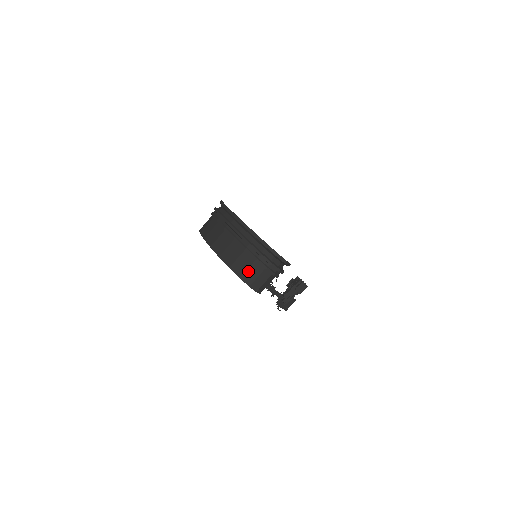
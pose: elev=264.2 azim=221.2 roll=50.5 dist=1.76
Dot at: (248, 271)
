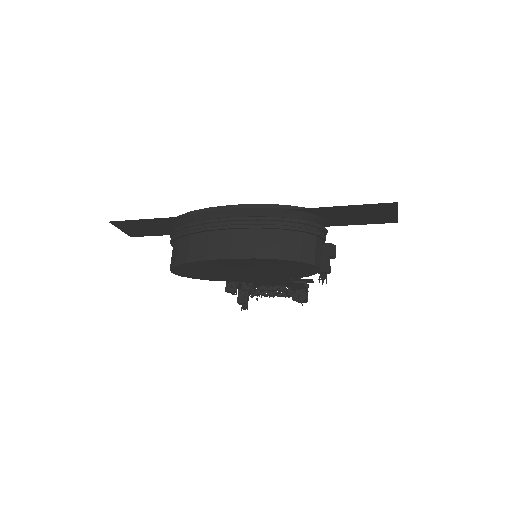
Dot at: (303, 249)
